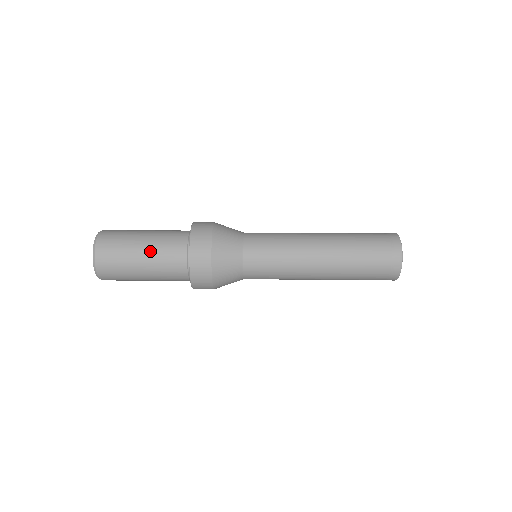
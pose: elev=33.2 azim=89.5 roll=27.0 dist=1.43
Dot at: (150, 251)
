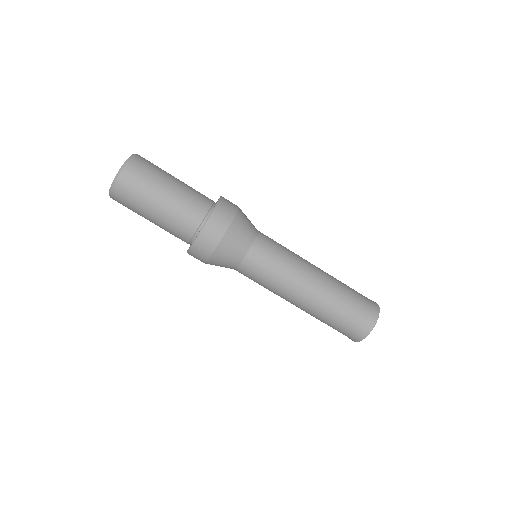
Dot at: (182, 184)
